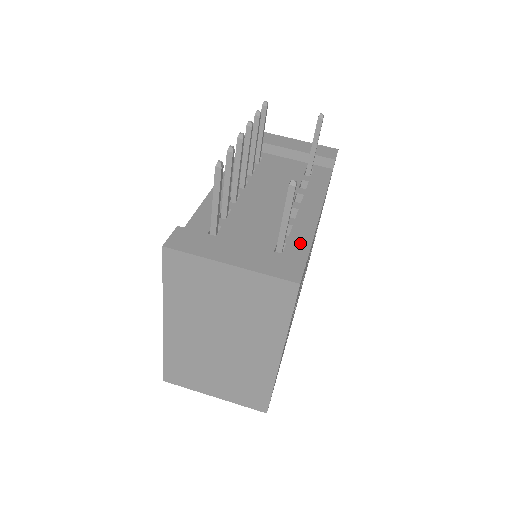
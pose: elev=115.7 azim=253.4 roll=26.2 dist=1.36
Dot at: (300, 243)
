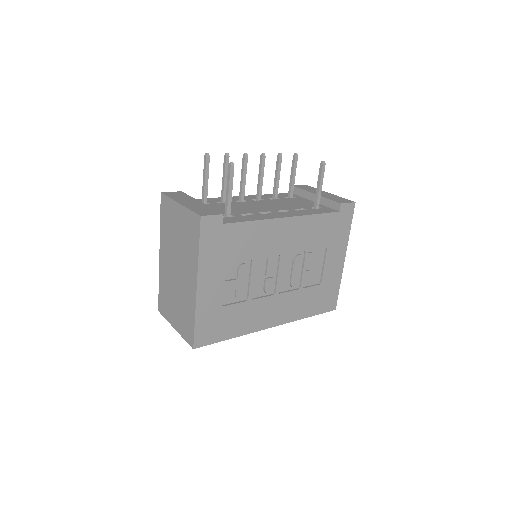
Dot at: (244, 219)
